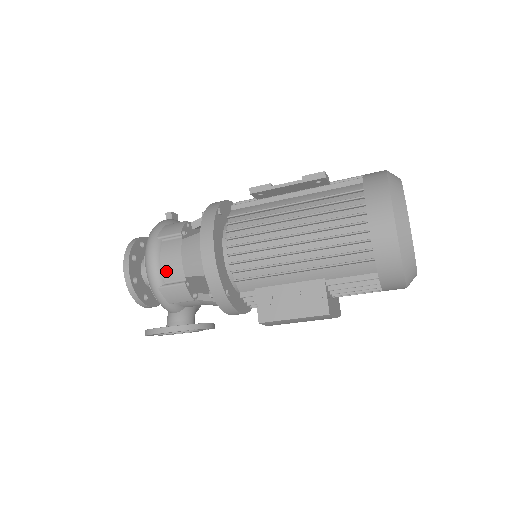
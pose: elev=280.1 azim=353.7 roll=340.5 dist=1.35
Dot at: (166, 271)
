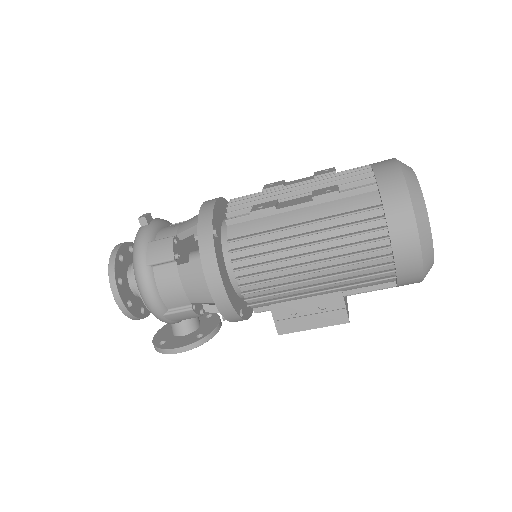
Dot at: (167, 300)
